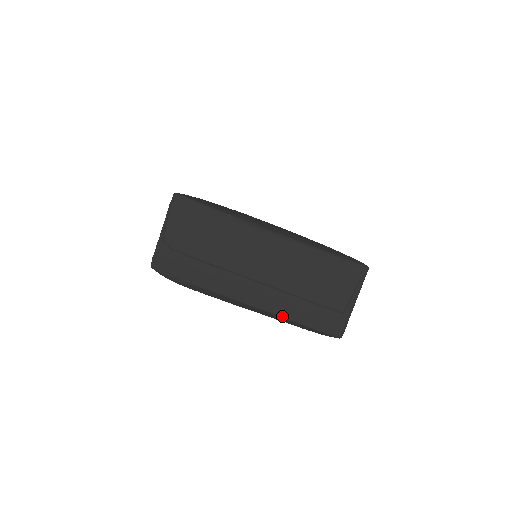
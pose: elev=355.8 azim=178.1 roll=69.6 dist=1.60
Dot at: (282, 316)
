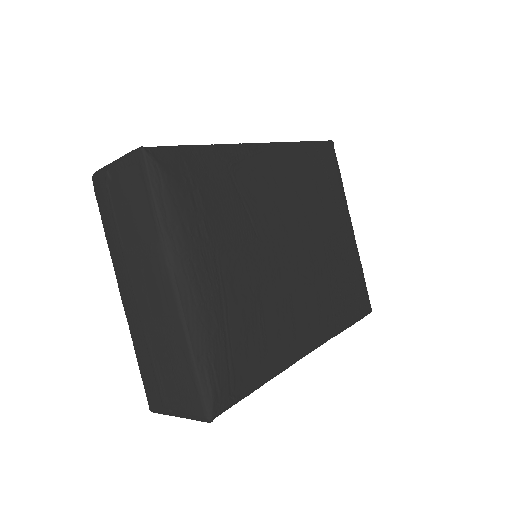
Dot at: (132, 339)
